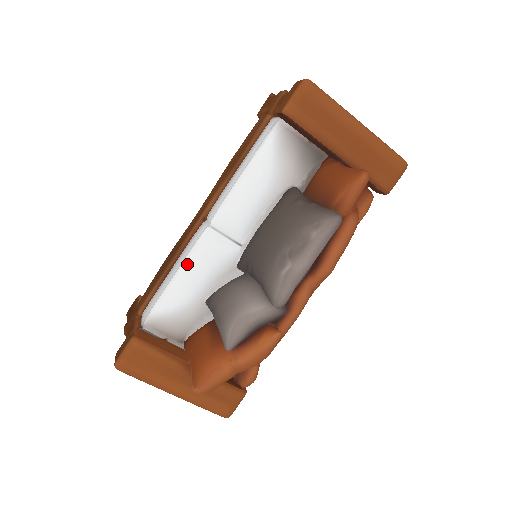
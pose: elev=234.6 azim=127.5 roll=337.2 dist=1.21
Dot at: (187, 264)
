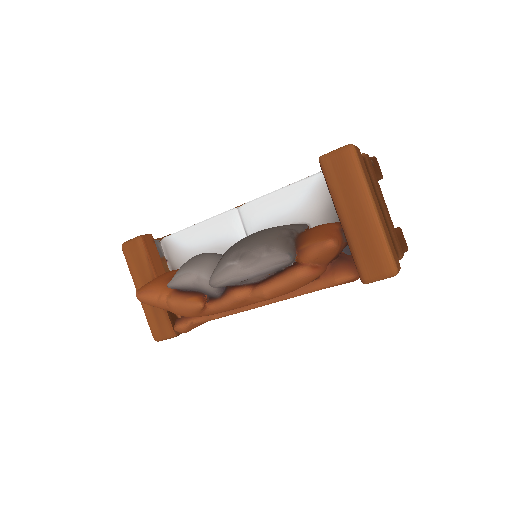
Dot at: (209, 222)
